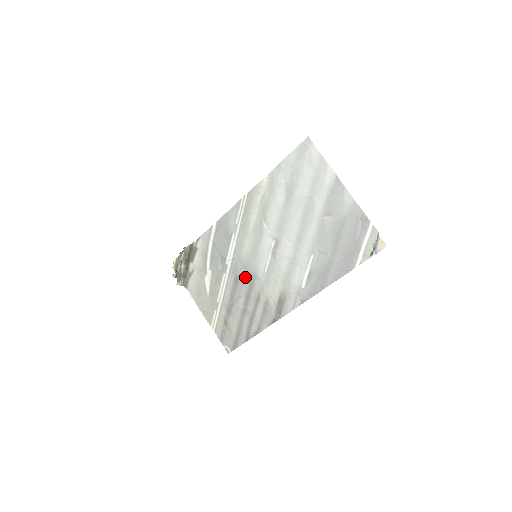
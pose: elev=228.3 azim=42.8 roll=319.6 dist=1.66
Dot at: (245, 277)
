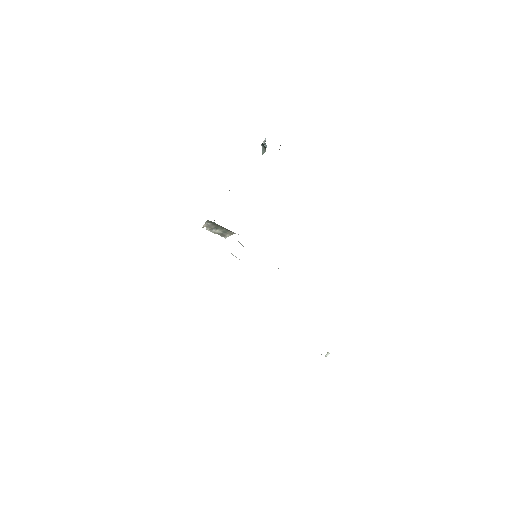
Dot at: occluded
